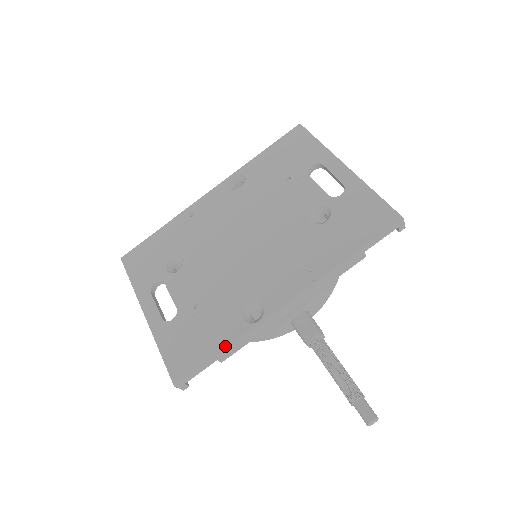
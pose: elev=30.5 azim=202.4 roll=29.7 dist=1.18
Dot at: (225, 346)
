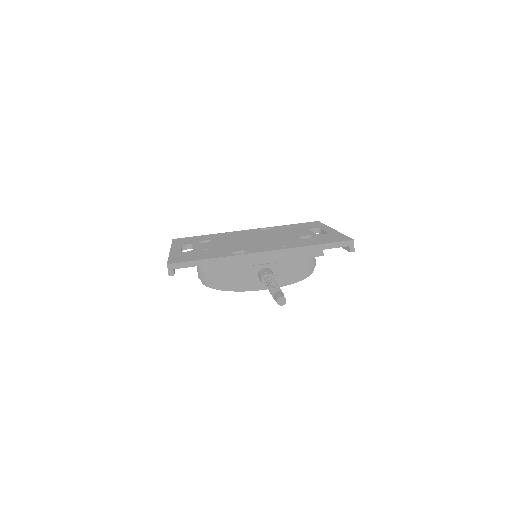
Dot at: (212, 258)
